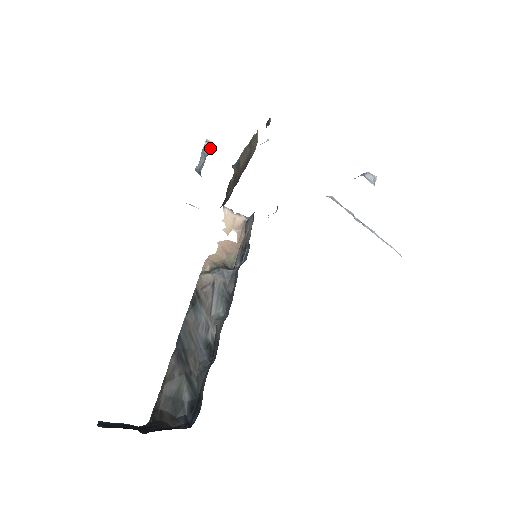
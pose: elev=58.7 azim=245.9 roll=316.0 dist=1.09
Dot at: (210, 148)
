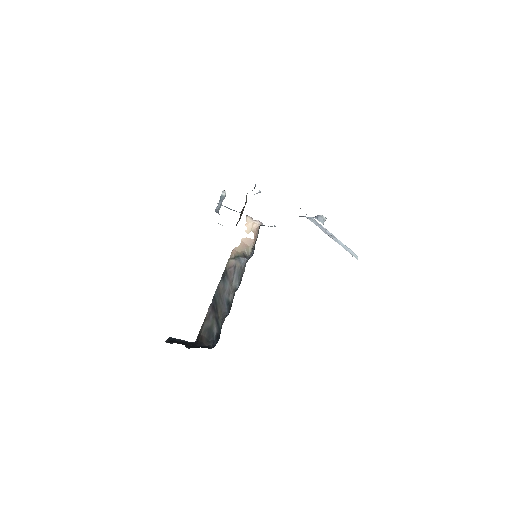
Dot at: (225, 196)
